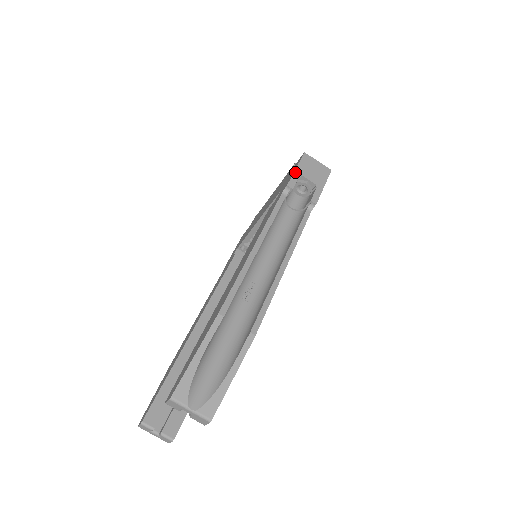
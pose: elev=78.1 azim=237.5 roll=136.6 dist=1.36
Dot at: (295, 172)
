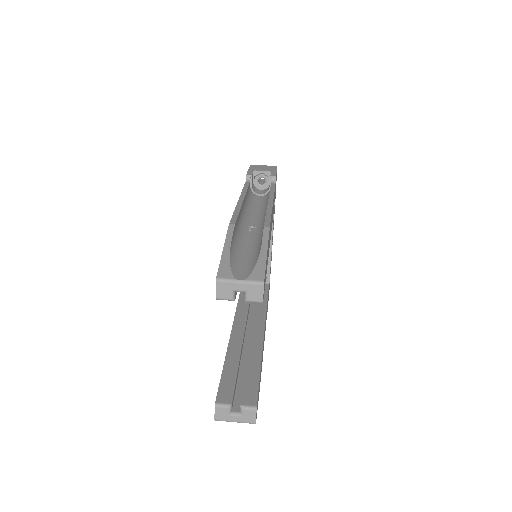
Dot at: (249, 170)
